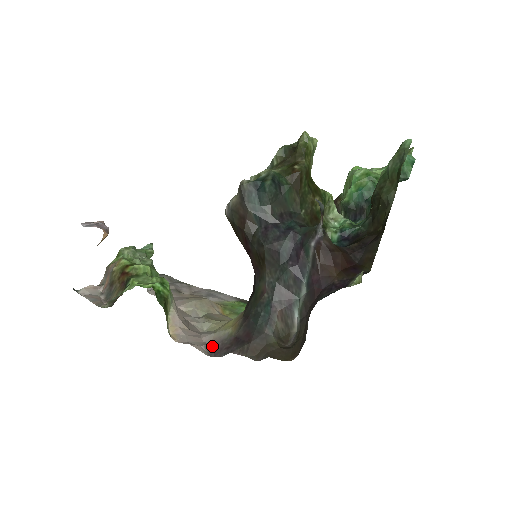
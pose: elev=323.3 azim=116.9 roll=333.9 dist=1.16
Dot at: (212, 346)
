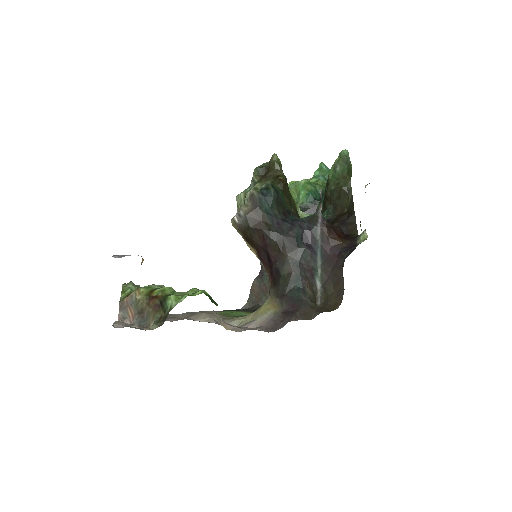
Dot at: (265, 327)
